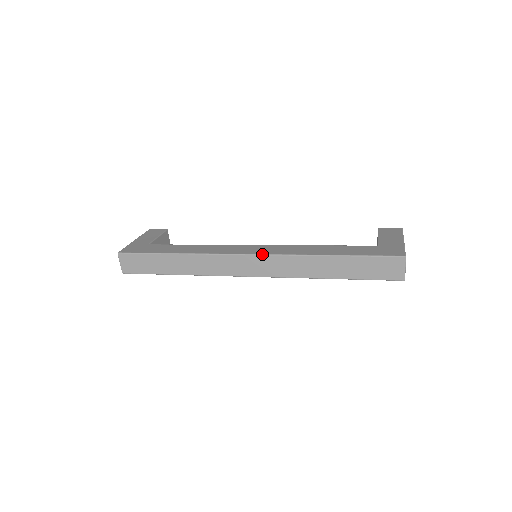
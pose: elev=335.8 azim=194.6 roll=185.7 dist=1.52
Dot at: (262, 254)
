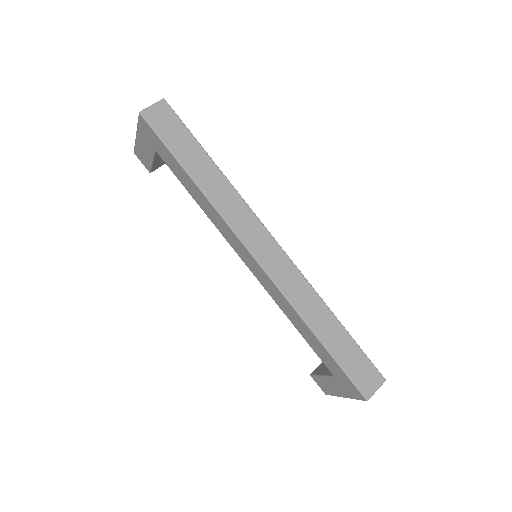
Dot at: occluded
